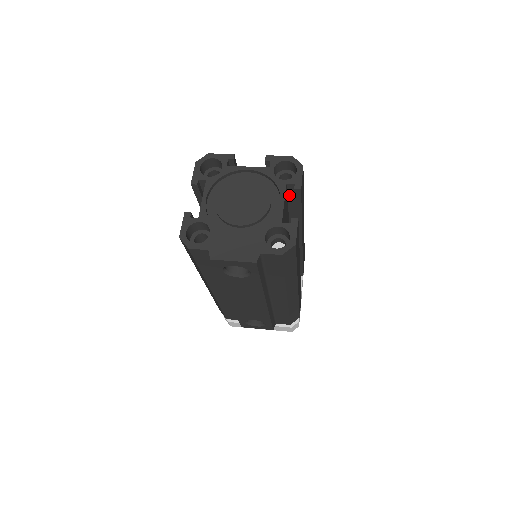
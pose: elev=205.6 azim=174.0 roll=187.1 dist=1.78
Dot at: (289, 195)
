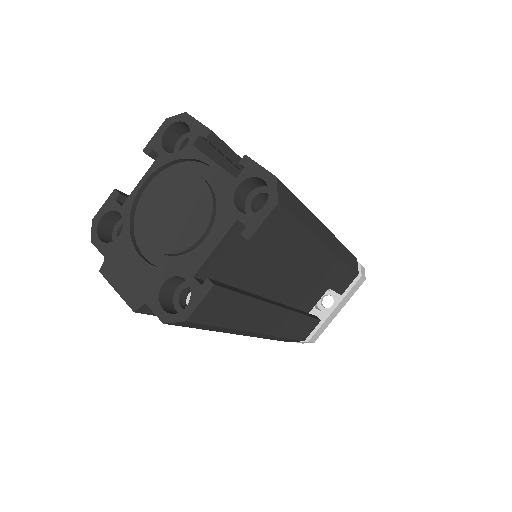
Dot at: occluded
